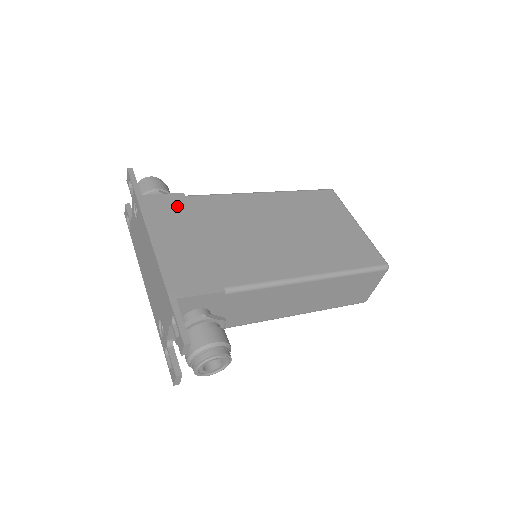
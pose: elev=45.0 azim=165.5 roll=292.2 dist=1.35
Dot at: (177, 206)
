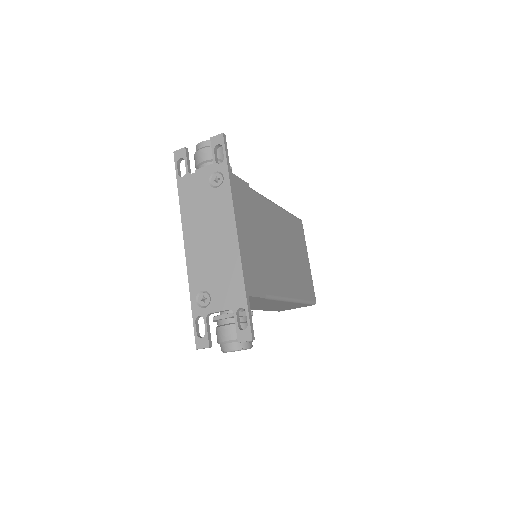
Dot at: (247, 197)
